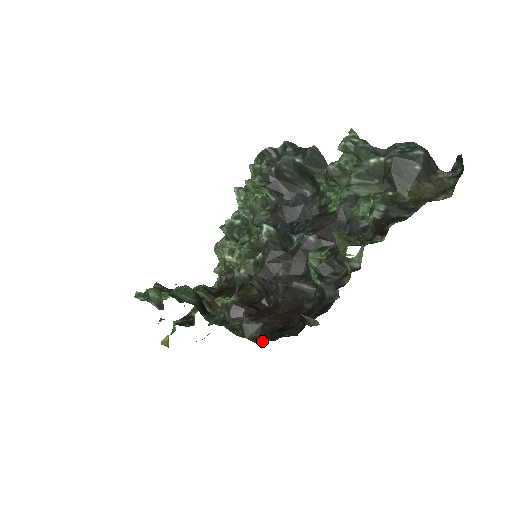
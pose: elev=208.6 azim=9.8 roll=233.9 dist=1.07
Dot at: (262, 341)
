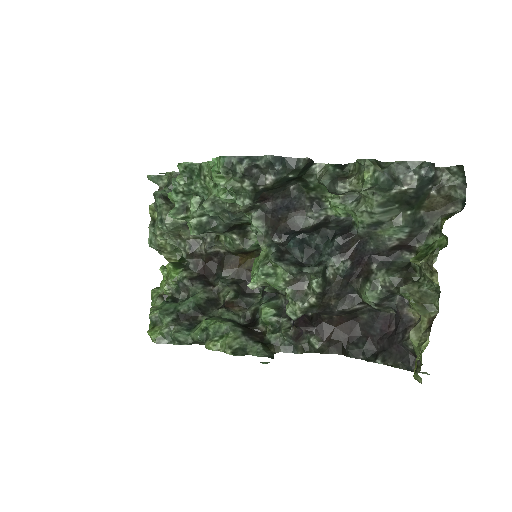
Dot at: (337, 352)
